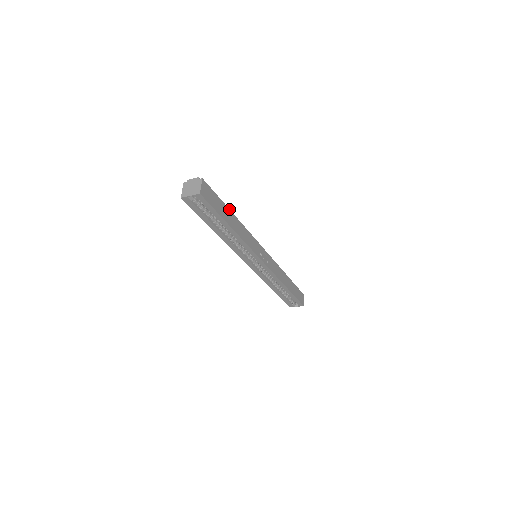
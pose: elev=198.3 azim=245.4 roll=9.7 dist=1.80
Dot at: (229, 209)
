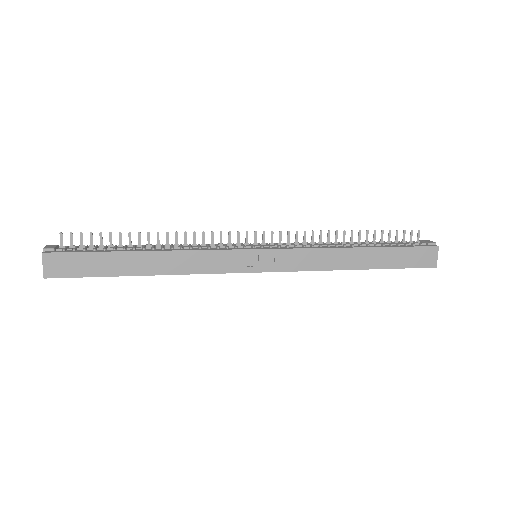
Dot at: (128, 251)
